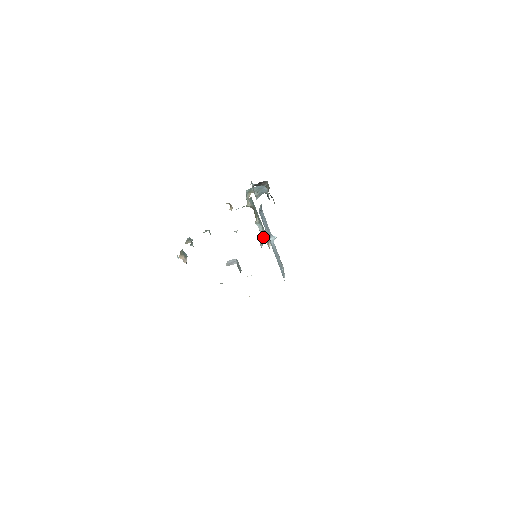
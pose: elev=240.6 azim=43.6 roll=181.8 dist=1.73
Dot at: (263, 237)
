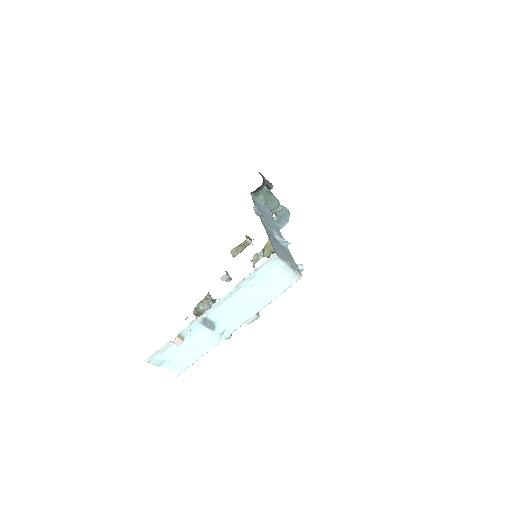
Dot at: occluded
